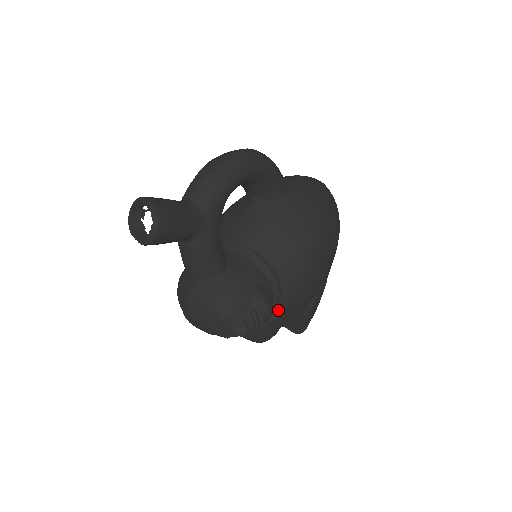
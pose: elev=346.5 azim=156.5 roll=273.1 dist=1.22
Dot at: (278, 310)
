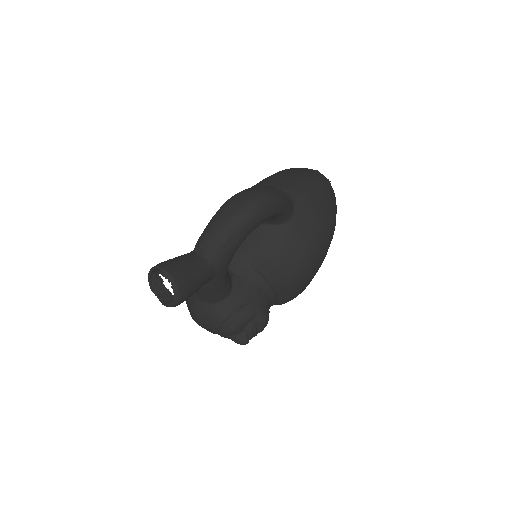
Dot at: occluded
